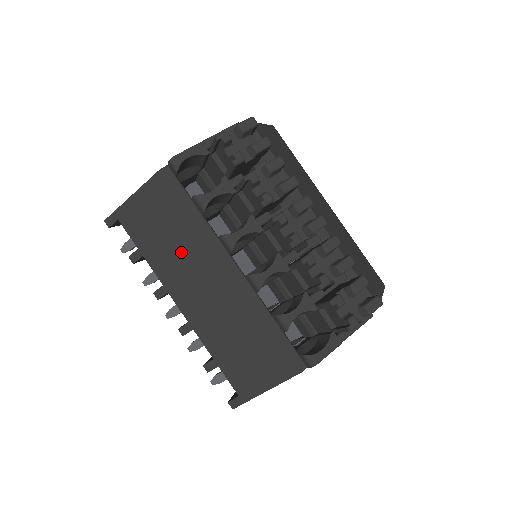
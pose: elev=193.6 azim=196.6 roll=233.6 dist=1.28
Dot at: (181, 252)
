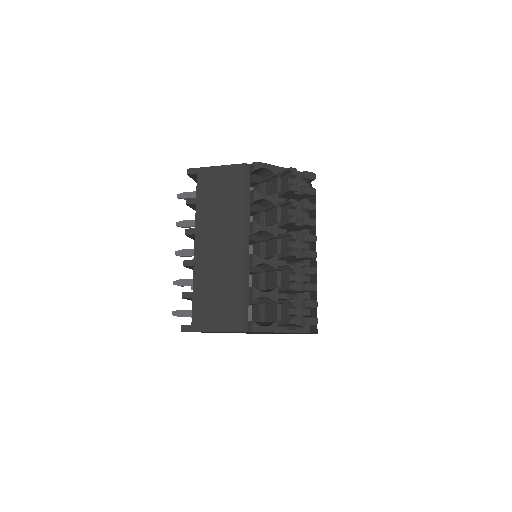
Dot at: (222, 216)
